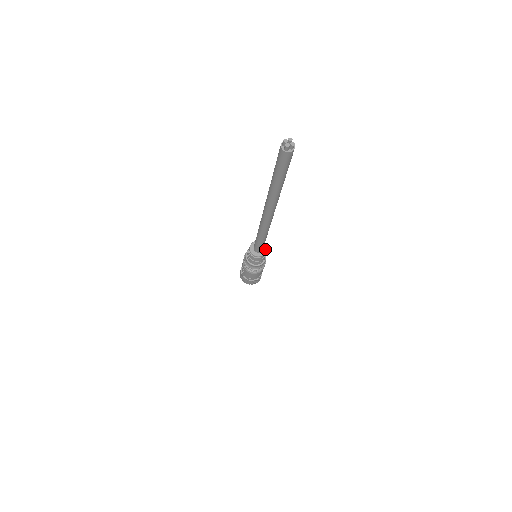
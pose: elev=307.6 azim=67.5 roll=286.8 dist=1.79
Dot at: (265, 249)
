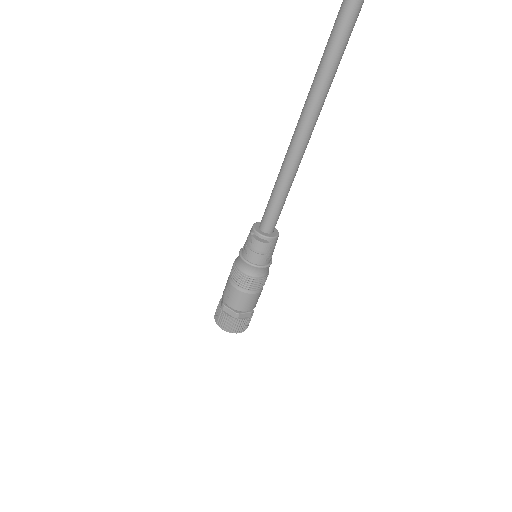
Dot at: (277, 232)
